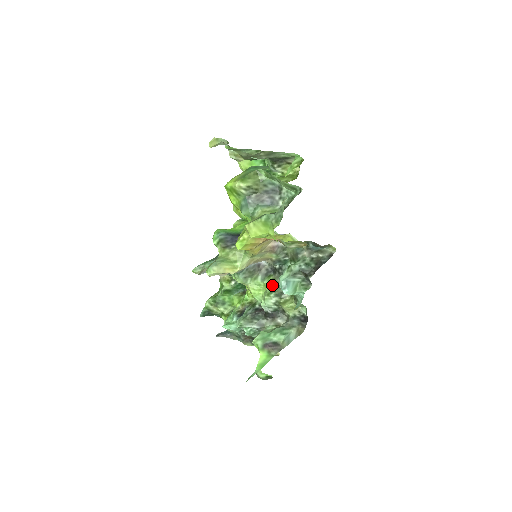
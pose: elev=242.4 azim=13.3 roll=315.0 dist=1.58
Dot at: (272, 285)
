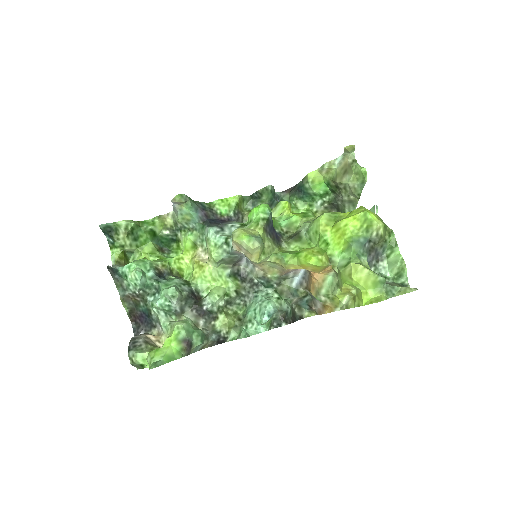
Dot at: (234, 290)
